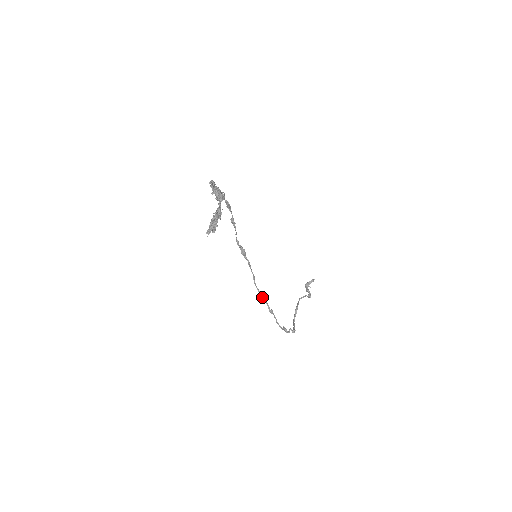
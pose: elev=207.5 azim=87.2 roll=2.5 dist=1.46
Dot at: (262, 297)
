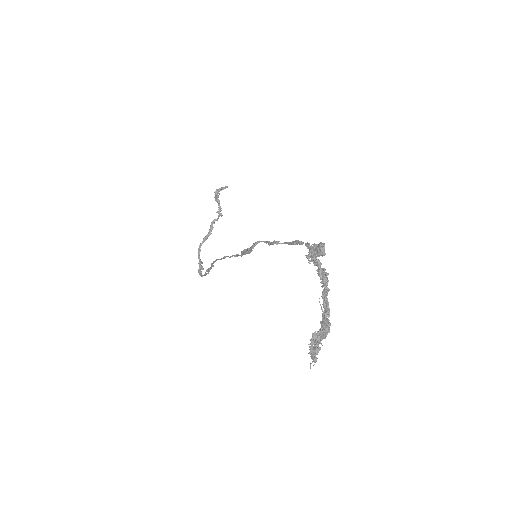
Dot at: occluded
